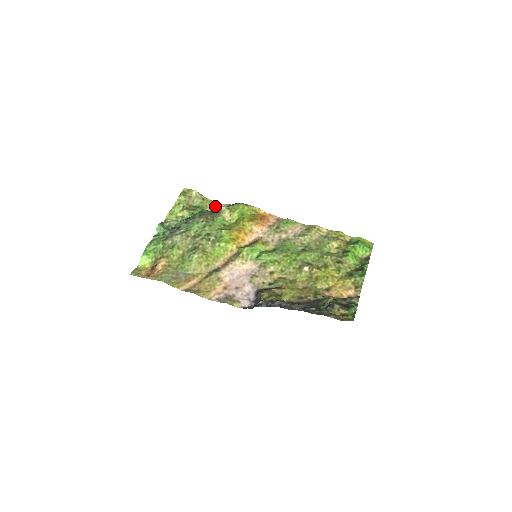
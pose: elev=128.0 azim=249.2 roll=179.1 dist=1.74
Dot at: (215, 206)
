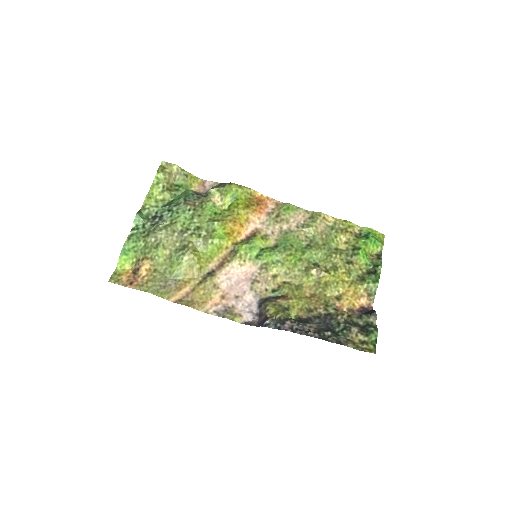
Dot at: (201, 184)
